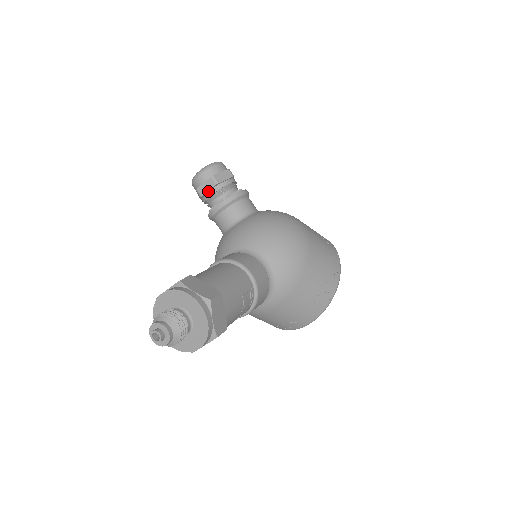
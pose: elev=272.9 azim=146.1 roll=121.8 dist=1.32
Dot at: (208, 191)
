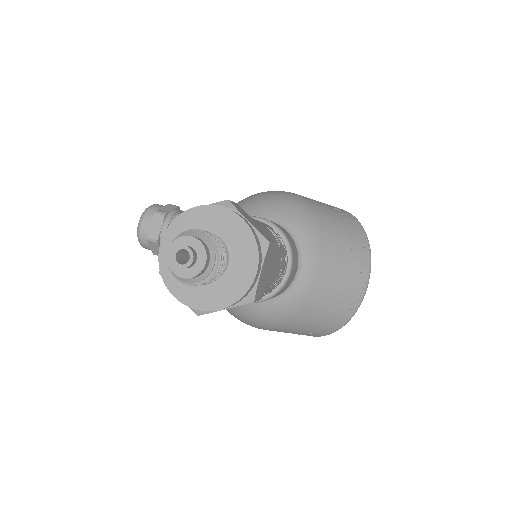
Dot at: (160, 229)
